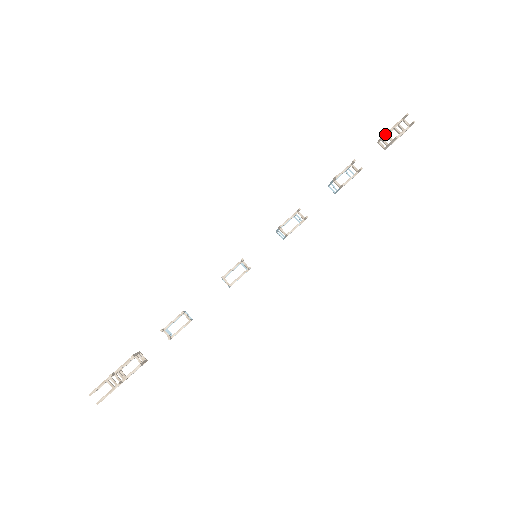
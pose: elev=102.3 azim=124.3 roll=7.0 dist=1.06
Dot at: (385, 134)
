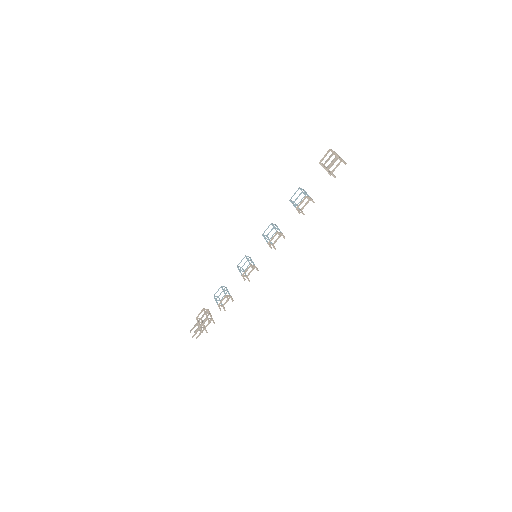
Dot at: (327, 171)
